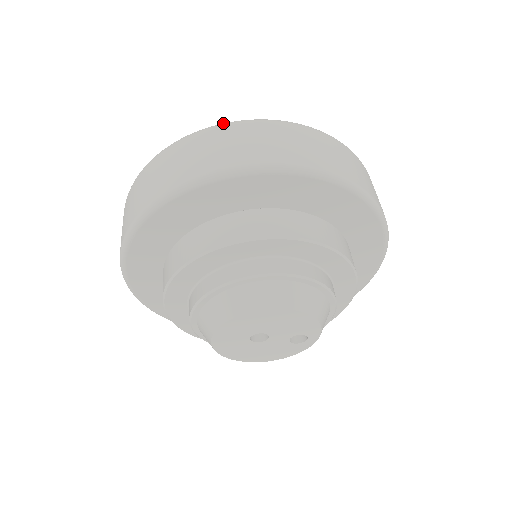
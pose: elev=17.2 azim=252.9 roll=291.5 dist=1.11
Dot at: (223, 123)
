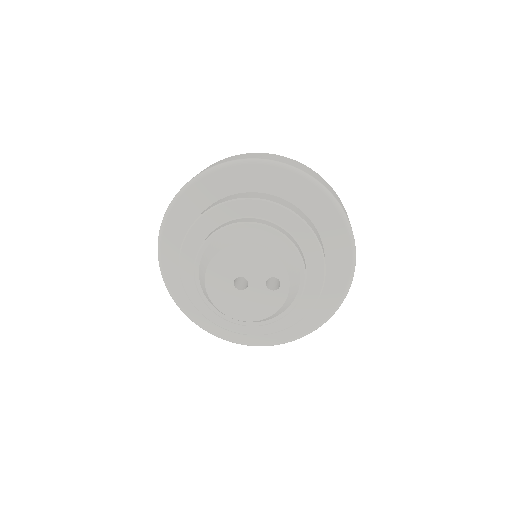
Dot at: occluded
